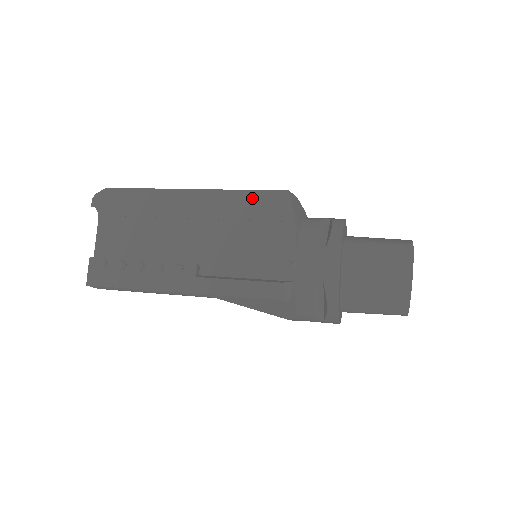
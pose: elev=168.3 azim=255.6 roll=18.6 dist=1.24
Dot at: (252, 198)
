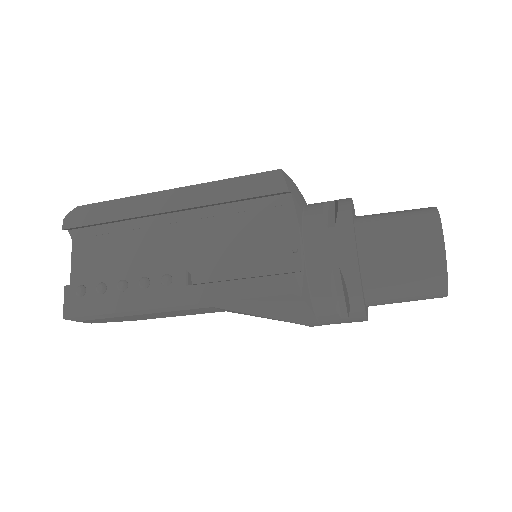
Dot at: (241, 185)
